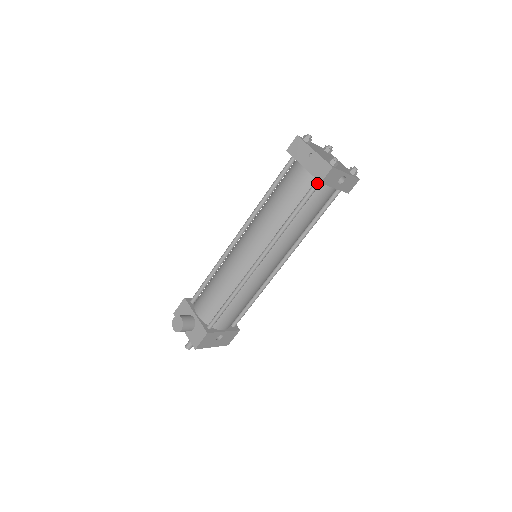
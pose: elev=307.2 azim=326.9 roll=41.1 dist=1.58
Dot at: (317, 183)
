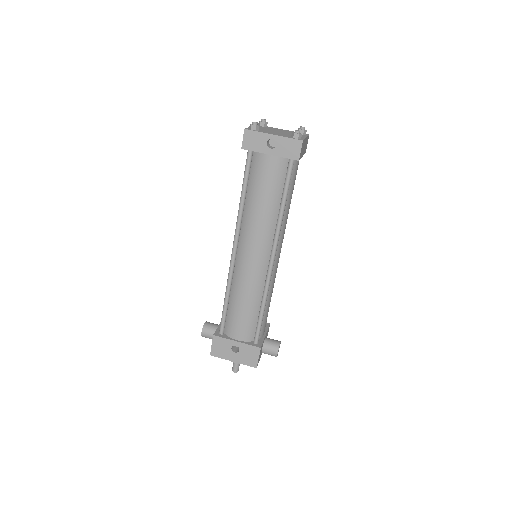
Dot at: (248, 153)
